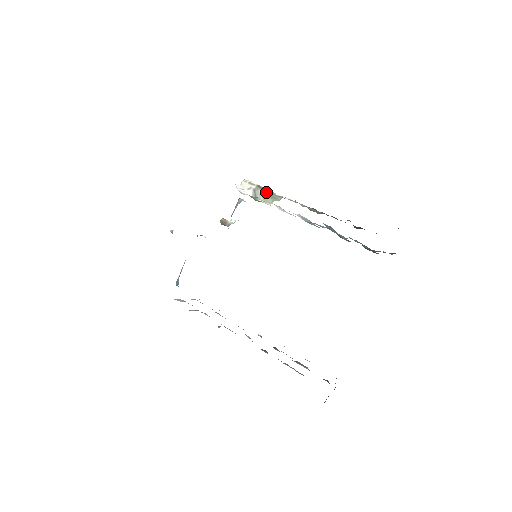
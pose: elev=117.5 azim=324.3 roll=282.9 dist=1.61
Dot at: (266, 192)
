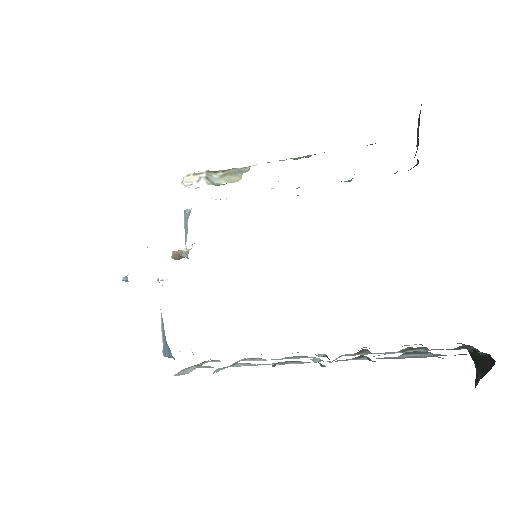
Dot at: (224, 172)
